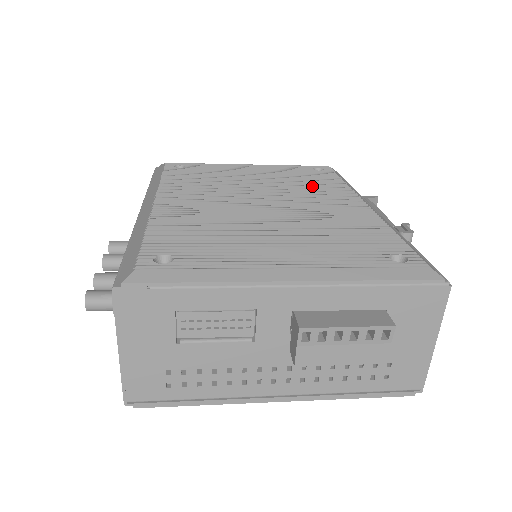
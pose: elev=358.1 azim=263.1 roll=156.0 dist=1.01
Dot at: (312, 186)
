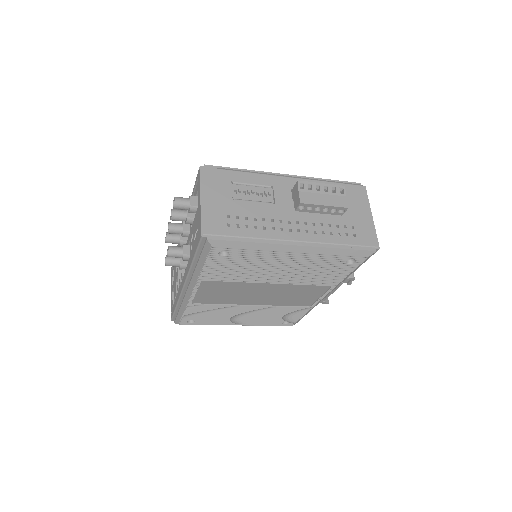
Dot at: occluded
